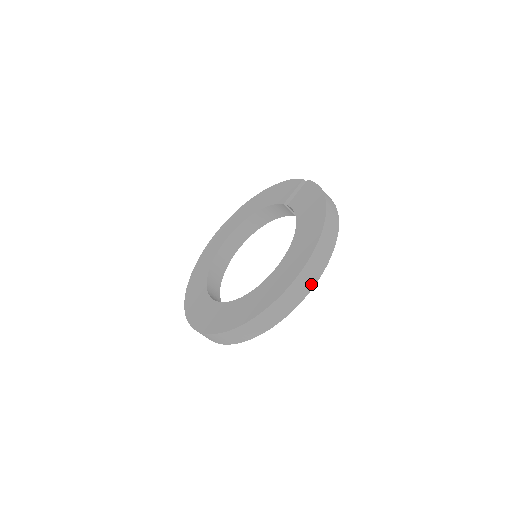
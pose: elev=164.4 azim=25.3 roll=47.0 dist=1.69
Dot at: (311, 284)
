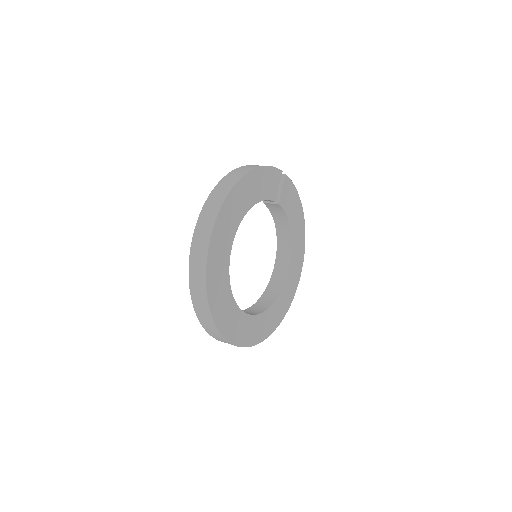
Dot at: (209, 230)
